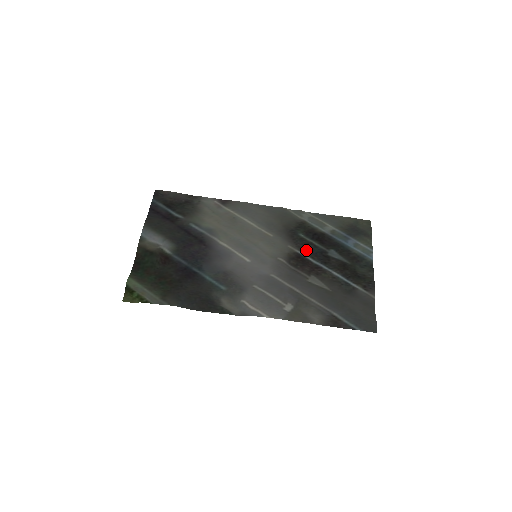
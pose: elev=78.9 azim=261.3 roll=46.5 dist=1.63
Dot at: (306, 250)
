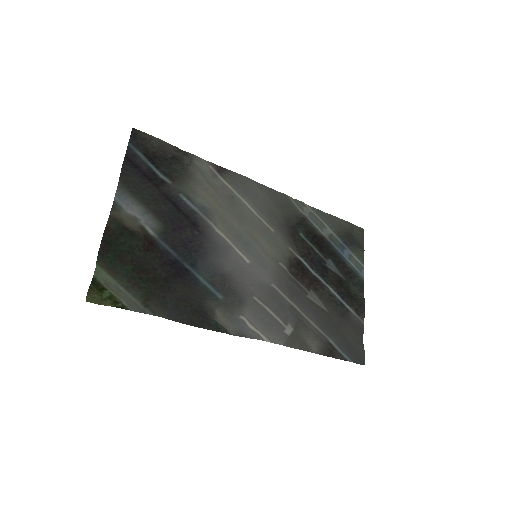
Dot at: (307, 256)
